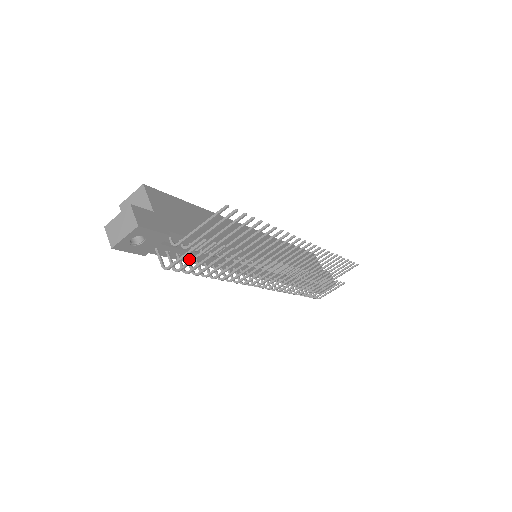
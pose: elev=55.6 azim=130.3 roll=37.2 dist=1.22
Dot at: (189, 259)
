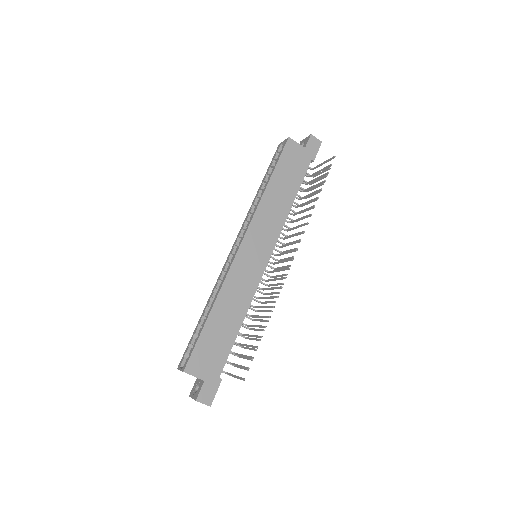
Dot at: occluded
